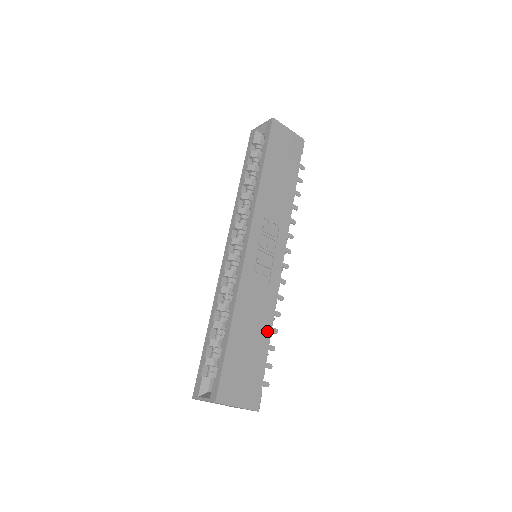
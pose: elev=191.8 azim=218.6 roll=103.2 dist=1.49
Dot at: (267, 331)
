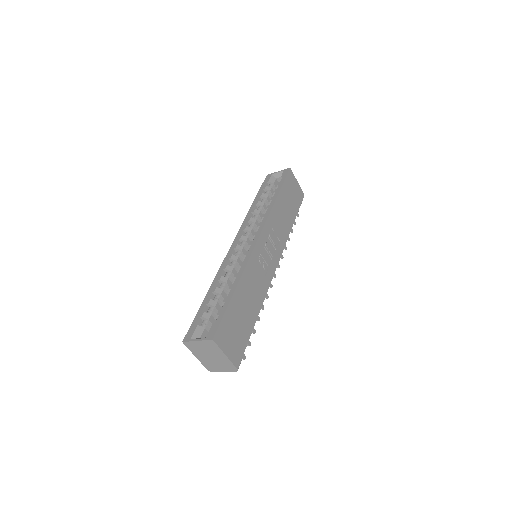
Dot at: (257, 310)
